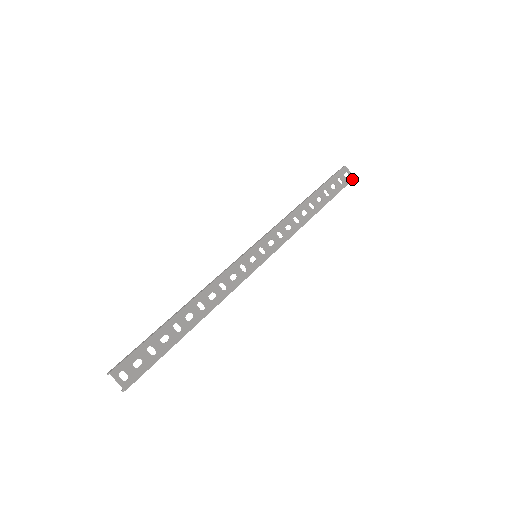
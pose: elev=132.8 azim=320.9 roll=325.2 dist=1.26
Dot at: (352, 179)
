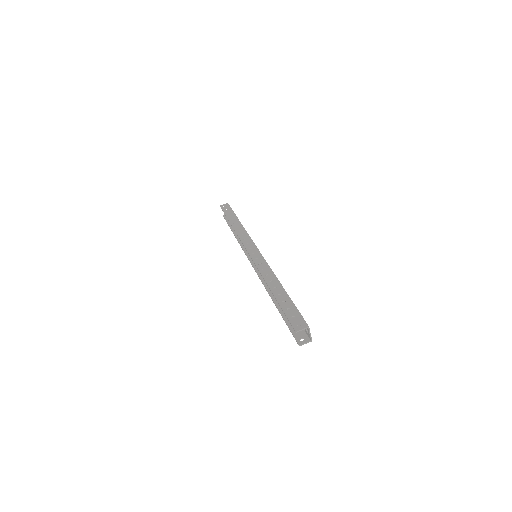
Dot at: occluded
